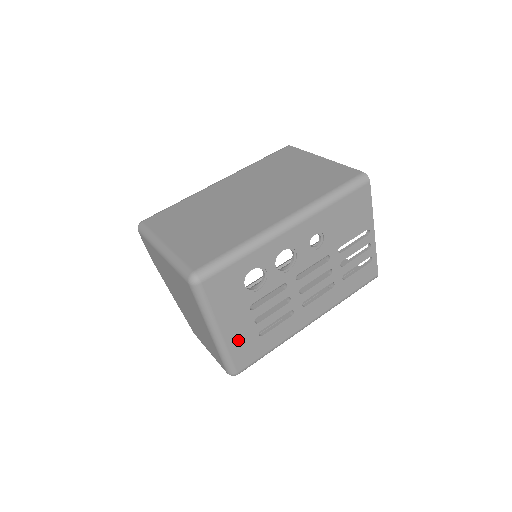
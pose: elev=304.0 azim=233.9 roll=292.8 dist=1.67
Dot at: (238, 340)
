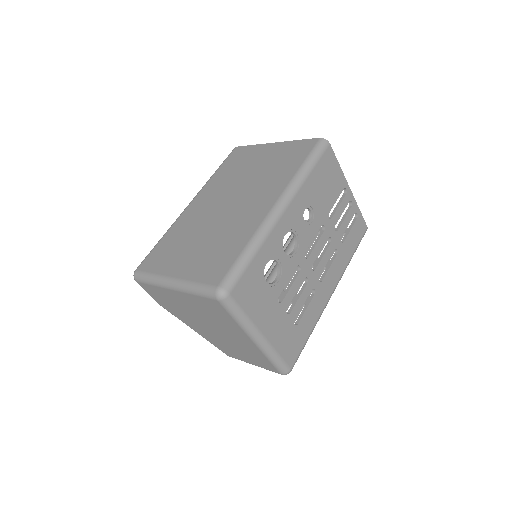
Dot at: (280, 337)
